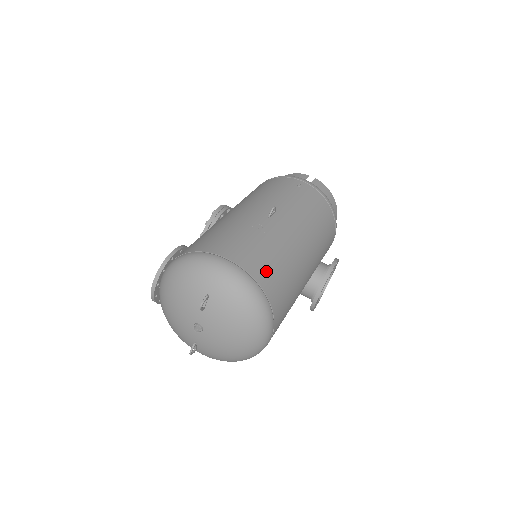
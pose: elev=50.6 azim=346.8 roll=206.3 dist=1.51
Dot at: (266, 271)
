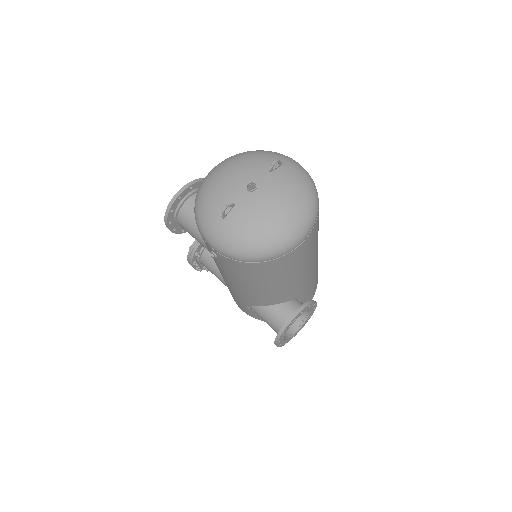
Dot at: occluded
